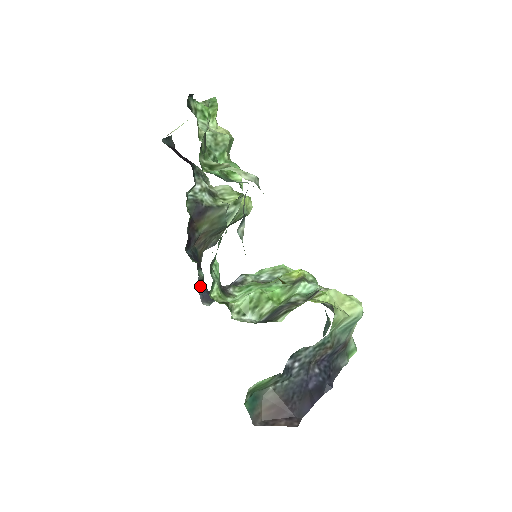
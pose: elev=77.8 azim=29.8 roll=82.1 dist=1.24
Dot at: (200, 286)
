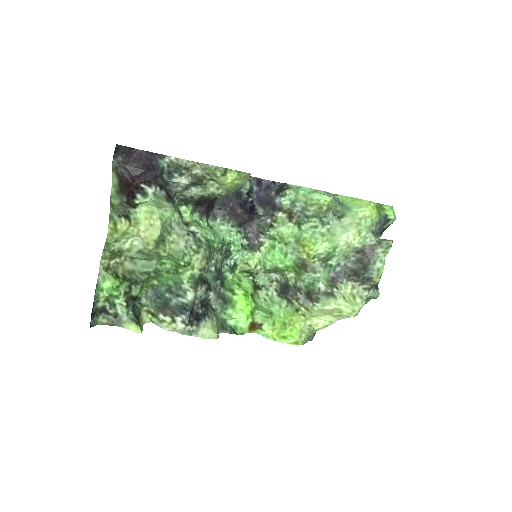
Dot at: (251, 194)
